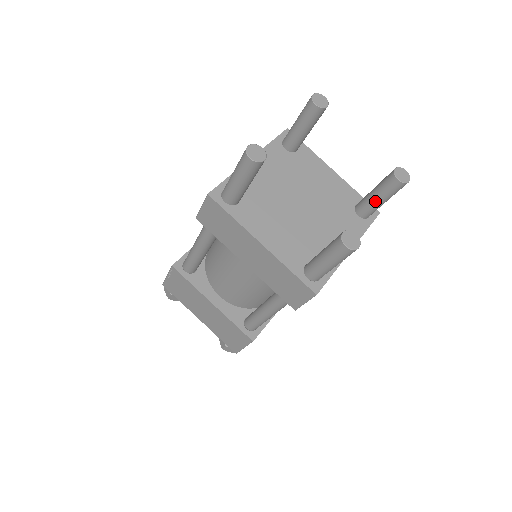
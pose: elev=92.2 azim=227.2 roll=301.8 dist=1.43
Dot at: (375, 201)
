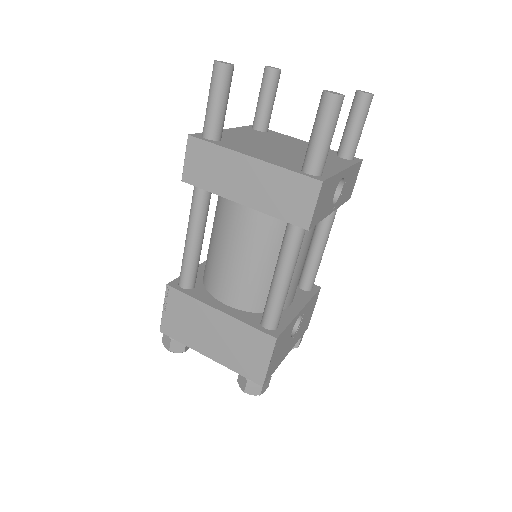
Dot at: (351, 130)
